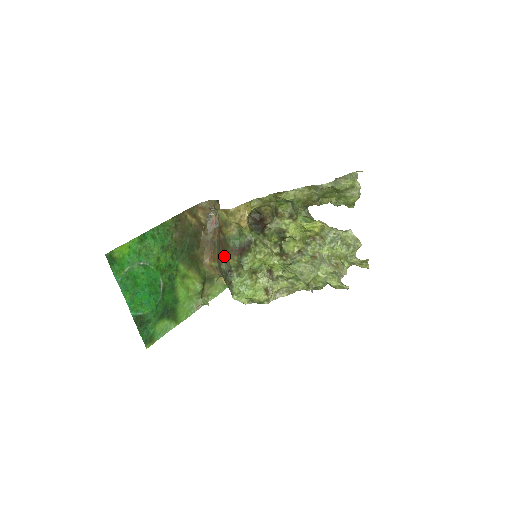
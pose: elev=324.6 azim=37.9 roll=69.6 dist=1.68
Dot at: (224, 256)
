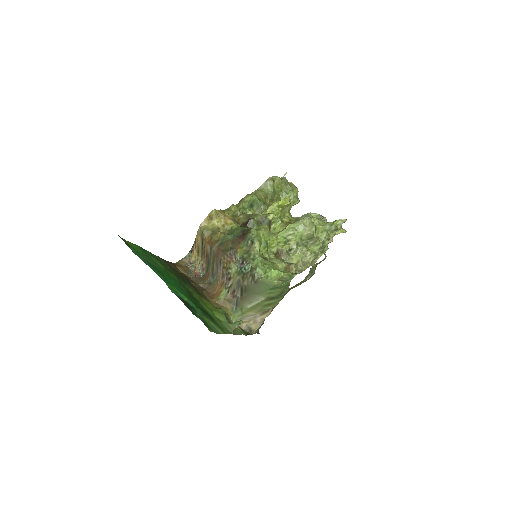
Dot at: (229, 257)
